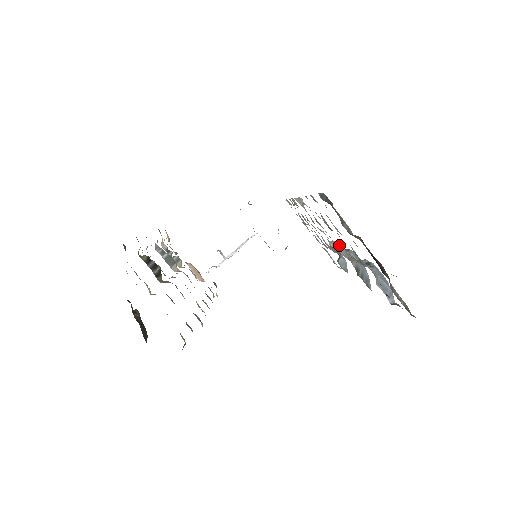
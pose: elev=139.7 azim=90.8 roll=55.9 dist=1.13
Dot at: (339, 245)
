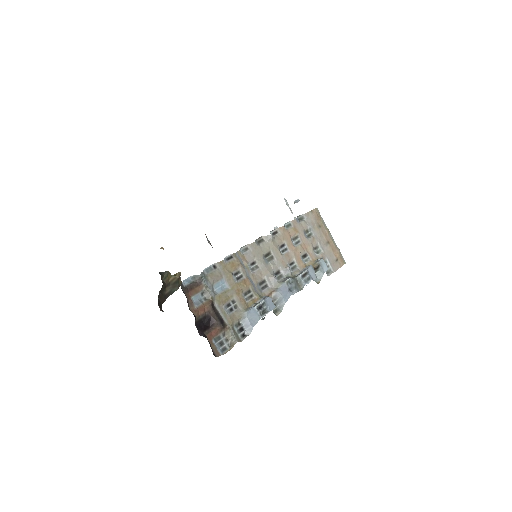
Dot at: (272, 278)
